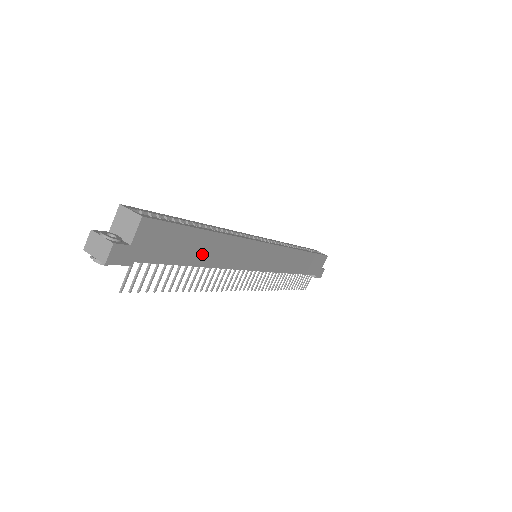
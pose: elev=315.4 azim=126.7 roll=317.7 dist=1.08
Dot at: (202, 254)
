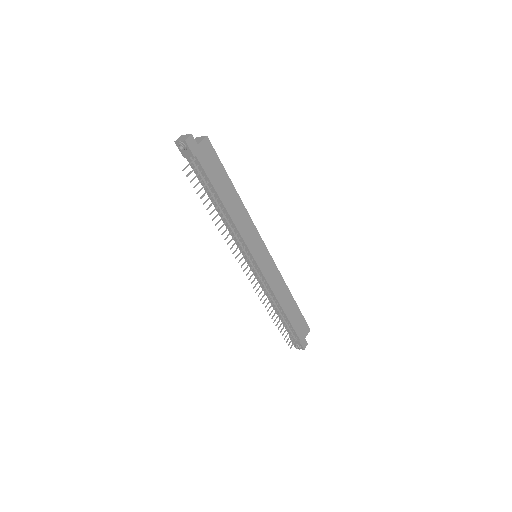
Dot at: (227, 197)
